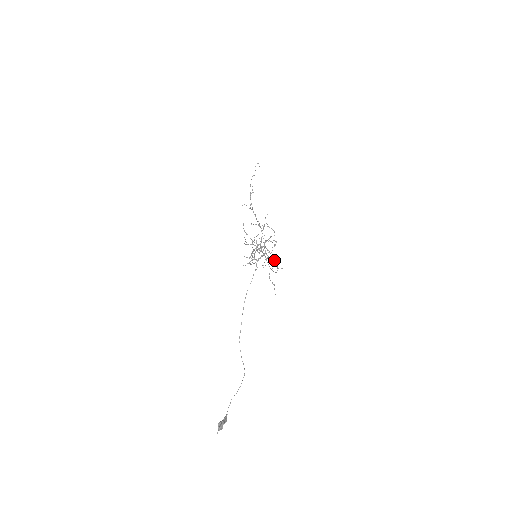
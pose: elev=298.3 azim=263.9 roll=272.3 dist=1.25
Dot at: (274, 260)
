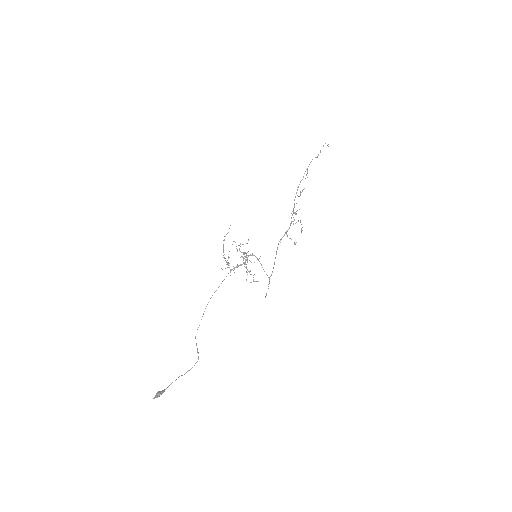
Dot at: occluded
